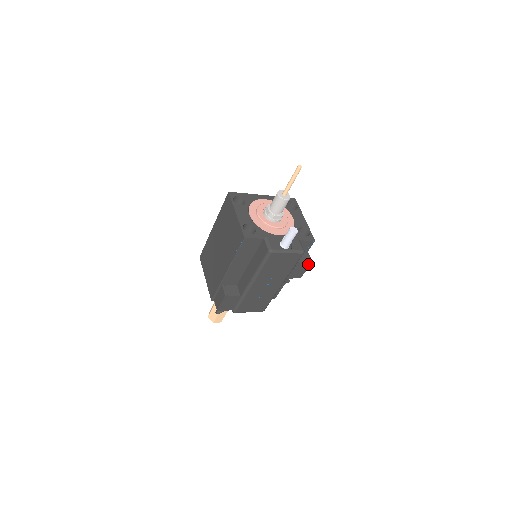
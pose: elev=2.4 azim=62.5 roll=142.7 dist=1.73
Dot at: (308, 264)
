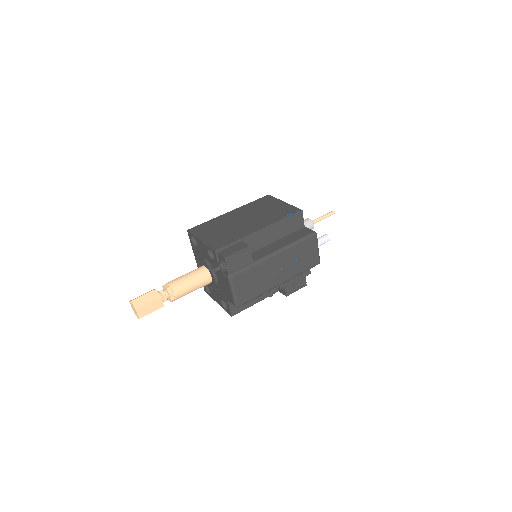
Dot at: (303, 285)
